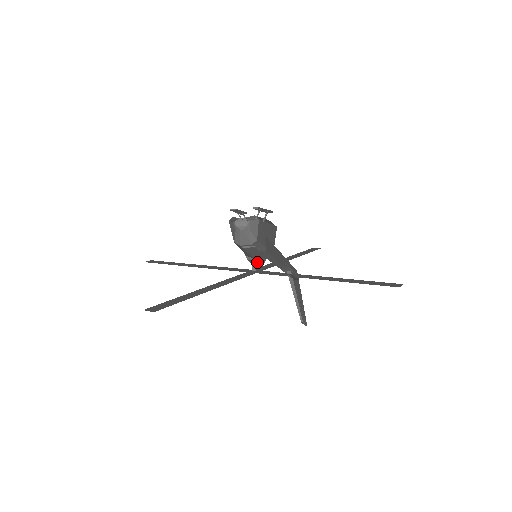
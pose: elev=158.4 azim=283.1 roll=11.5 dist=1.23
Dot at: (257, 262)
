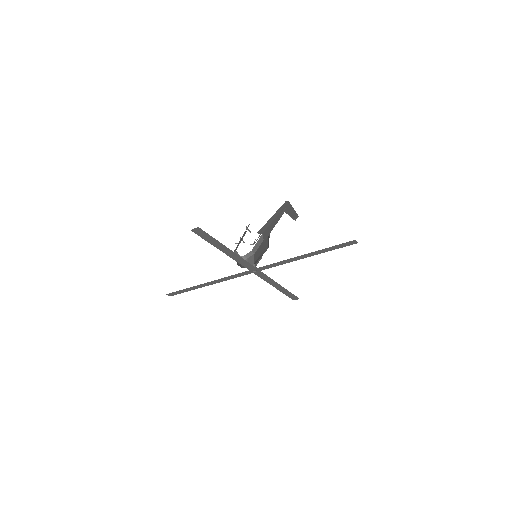
Dot at: occluded
